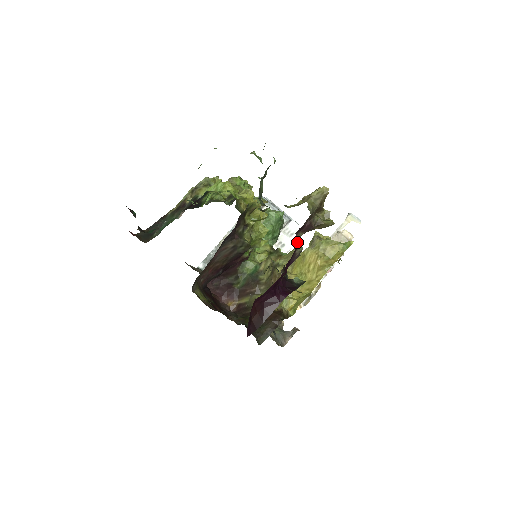
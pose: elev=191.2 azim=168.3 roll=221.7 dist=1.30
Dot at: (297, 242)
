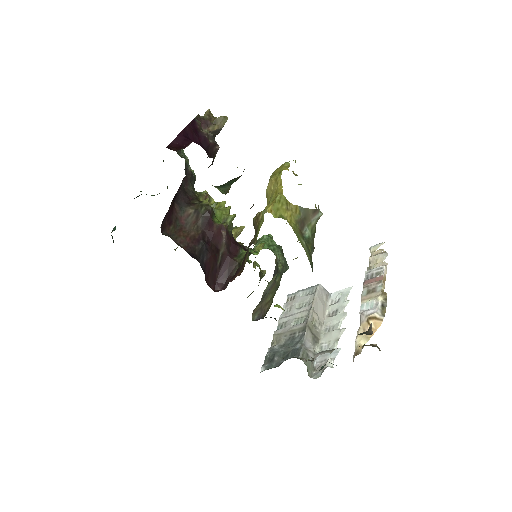
Dot at: occluded
